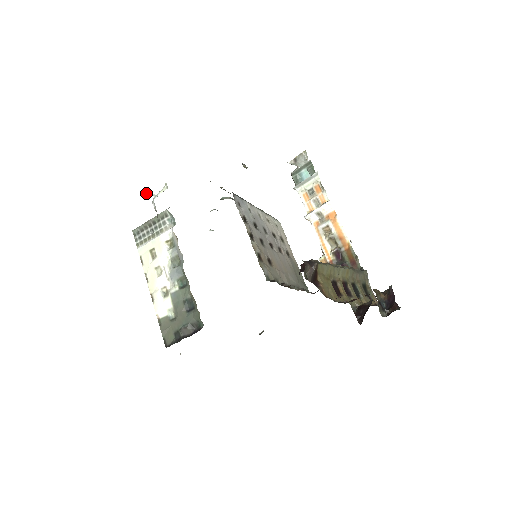
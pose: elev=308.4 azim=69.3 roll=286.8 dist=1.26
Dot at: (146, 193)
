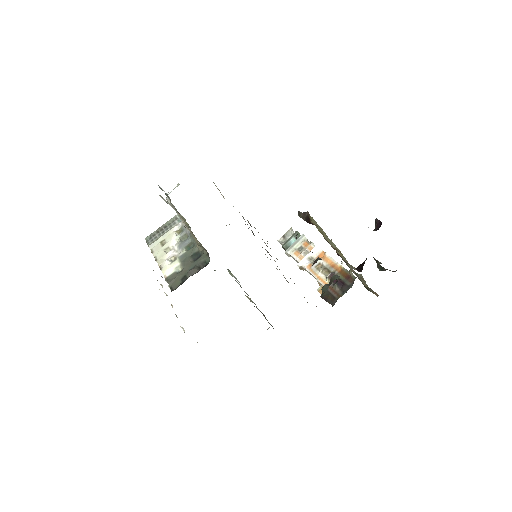
Dot at: (162, 189)
